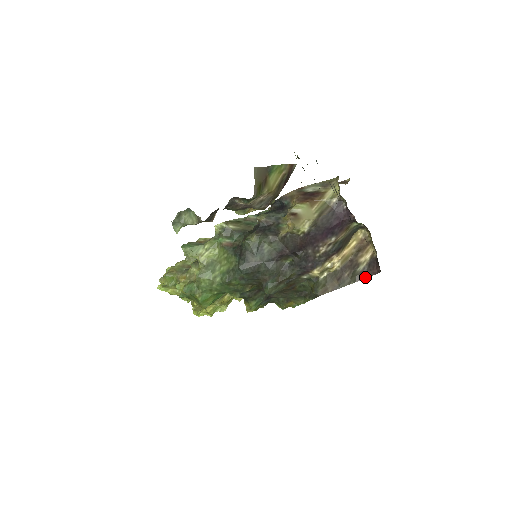
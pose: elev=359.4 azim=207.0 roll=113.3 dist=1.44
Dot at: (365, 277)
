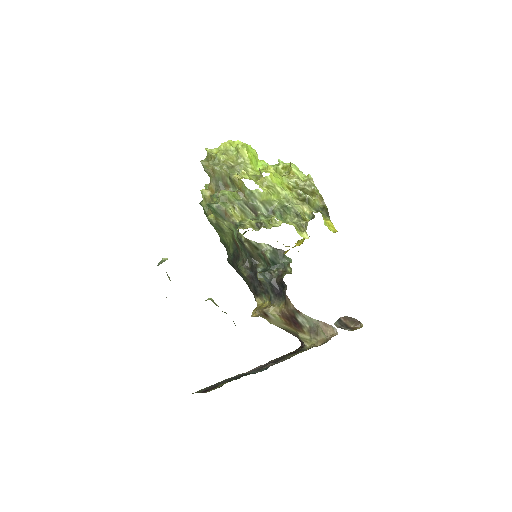
Dot at: occluded
